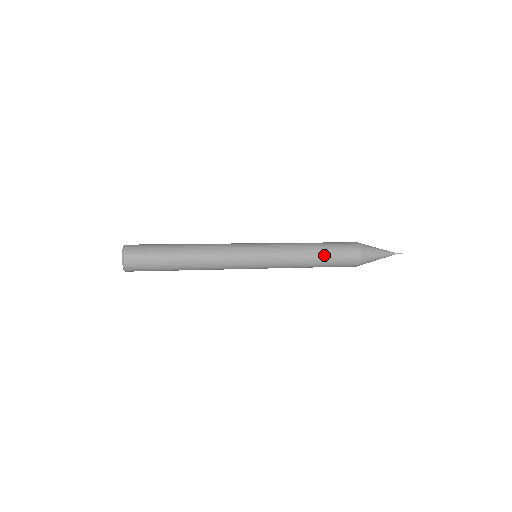
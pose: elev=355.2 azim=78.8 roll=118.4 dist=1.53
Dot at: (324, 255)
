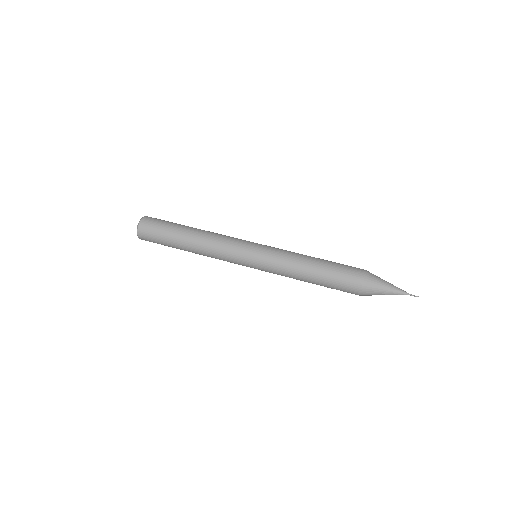
Dot at: (318, 283)
